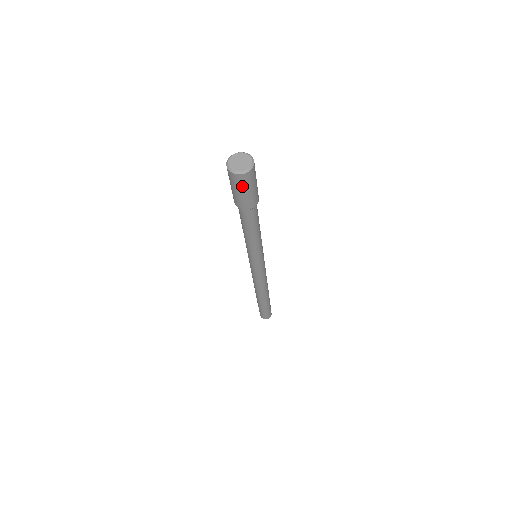
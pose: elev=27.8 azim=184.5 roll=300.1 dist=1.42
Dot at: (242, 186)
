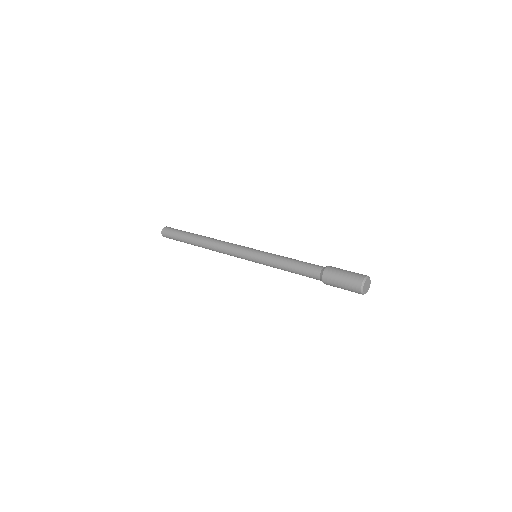
Dot at: occluded
